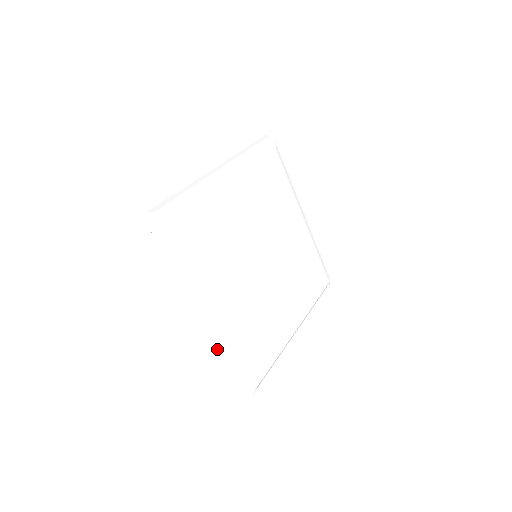
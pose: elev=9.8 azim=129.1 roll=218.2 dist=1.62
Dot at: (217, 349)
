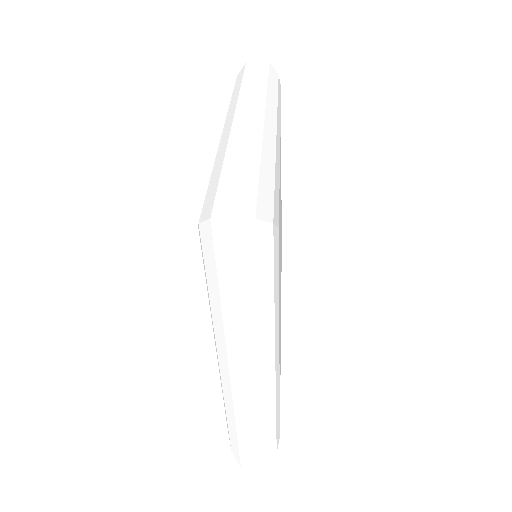
Dot at: (244, 423)
